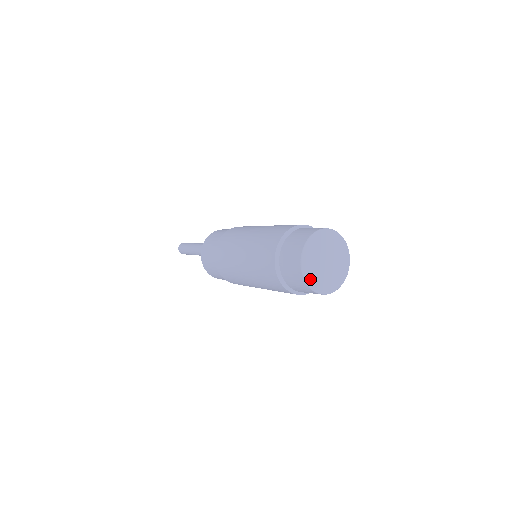
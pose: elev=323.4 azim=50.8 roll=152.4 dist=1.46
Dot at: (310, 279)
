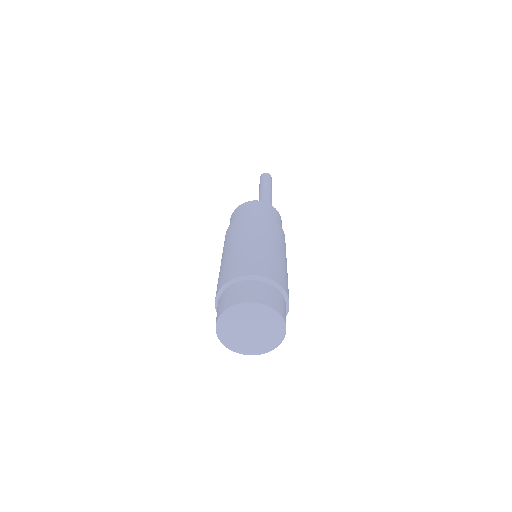
Dot at: (223, 335)
